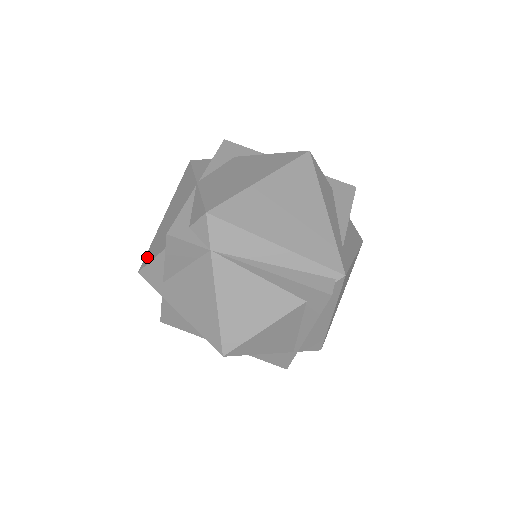
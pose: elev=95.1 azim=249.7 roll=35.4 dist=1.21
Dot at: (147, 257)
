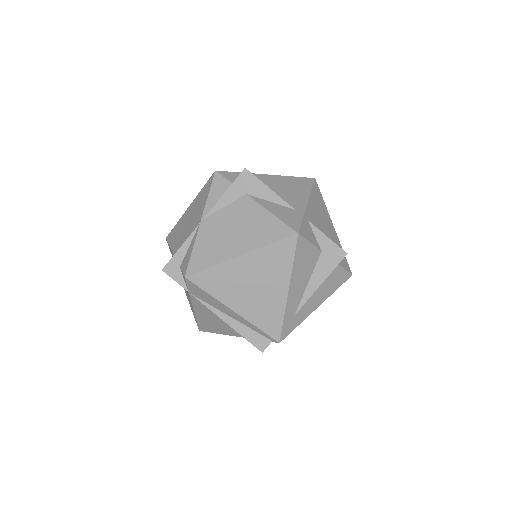
Dot at: (171, 235)
